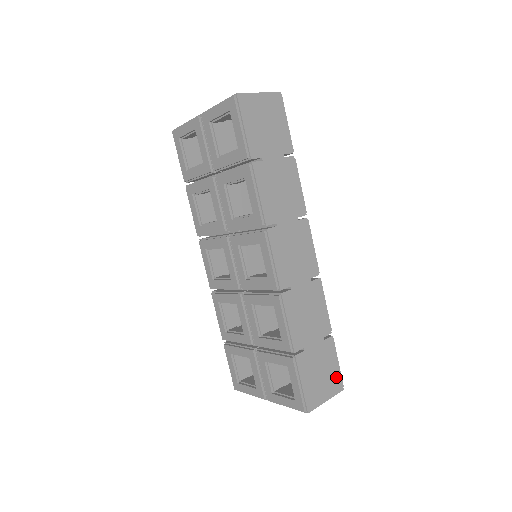
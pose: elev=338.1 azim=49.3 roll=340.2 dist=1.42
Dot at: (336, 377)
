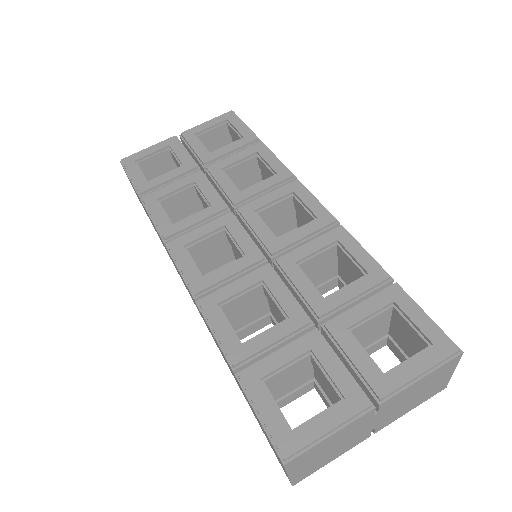
Dot at: occluded
